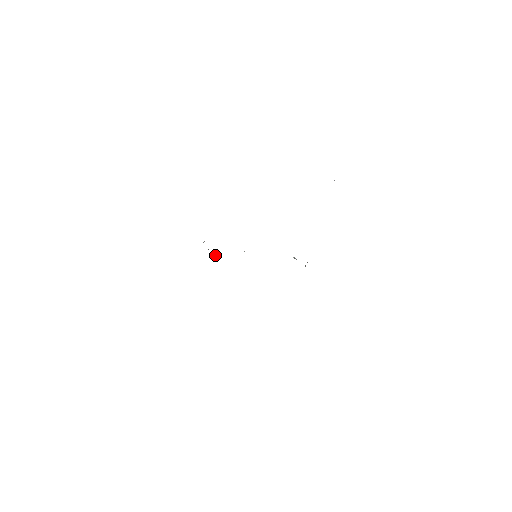
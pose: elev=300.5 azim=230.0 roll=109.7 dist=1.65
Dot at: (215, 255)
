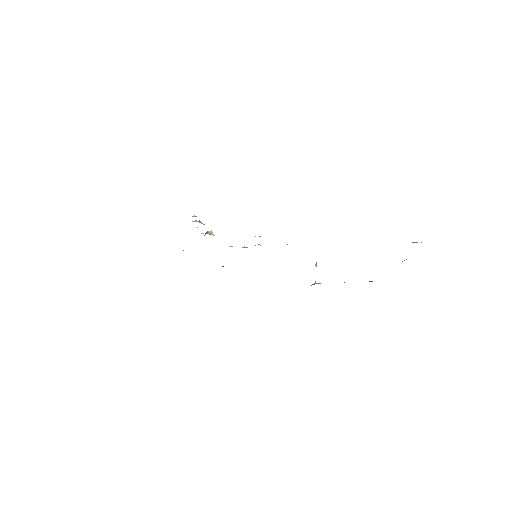
Dot at: (207, 231)
